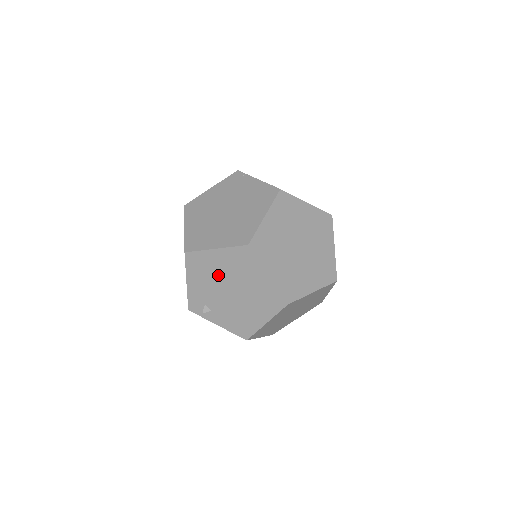
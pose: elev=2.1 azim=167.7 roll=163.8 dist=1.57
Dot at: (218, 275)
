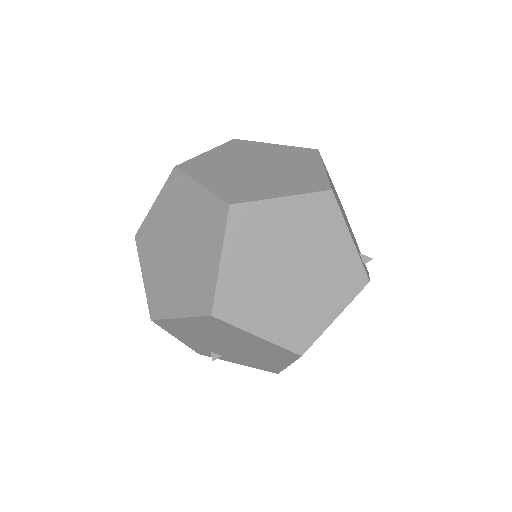
Dot at: (202, 335)
